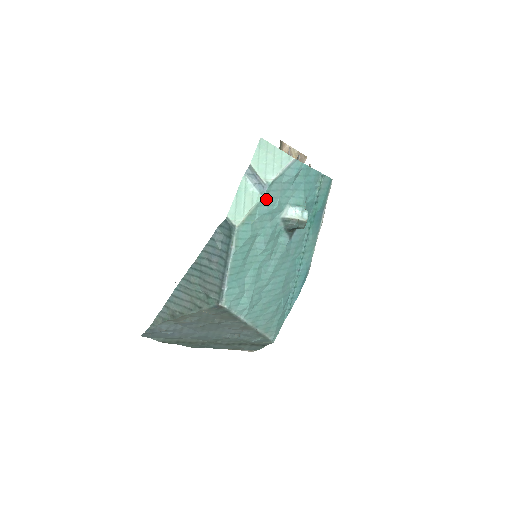
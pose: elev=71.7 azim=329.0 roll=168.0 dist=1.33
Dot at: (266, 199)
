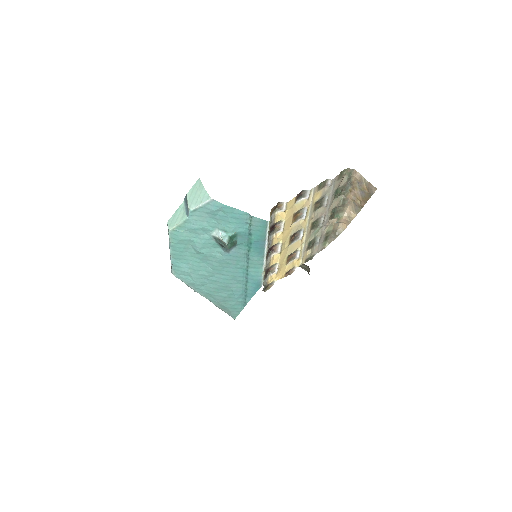
Dot at: (191, 220)
